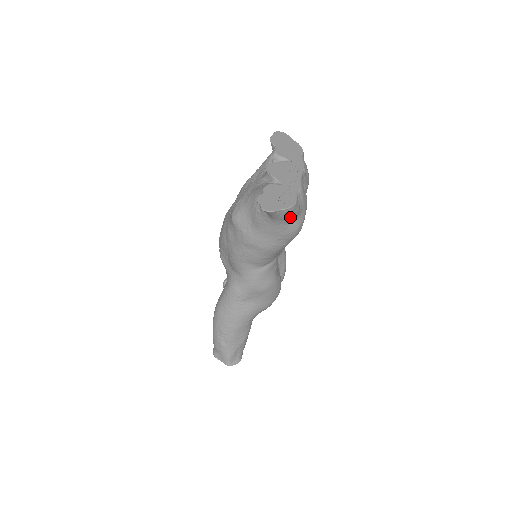
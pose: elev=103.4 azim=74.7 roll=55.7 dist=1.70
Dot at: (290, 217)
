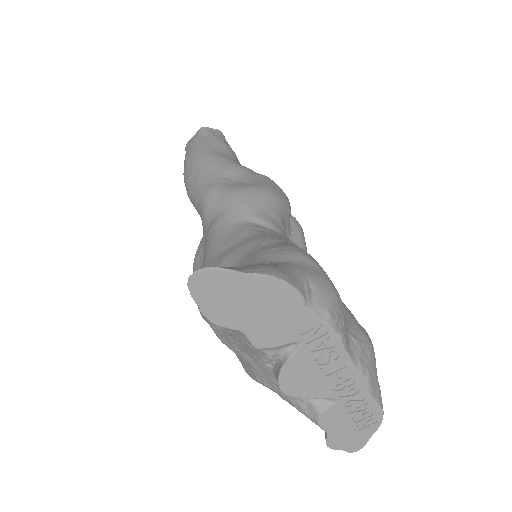
Dot at: occluded
